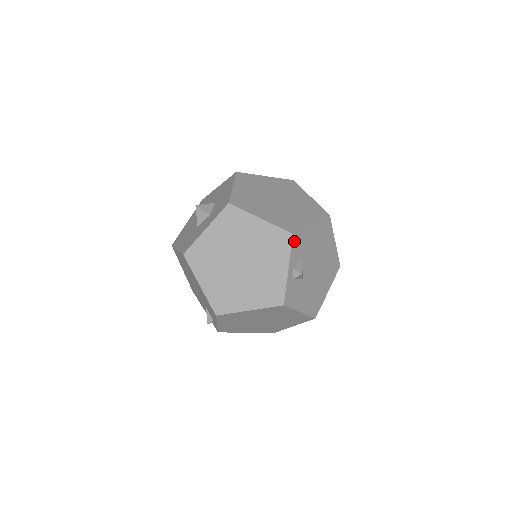
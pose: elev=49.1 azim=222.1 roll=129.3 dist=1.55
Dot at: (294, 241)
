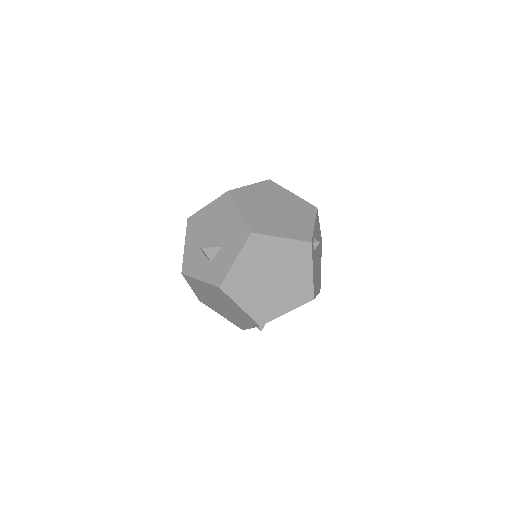
Dot at: occluded
